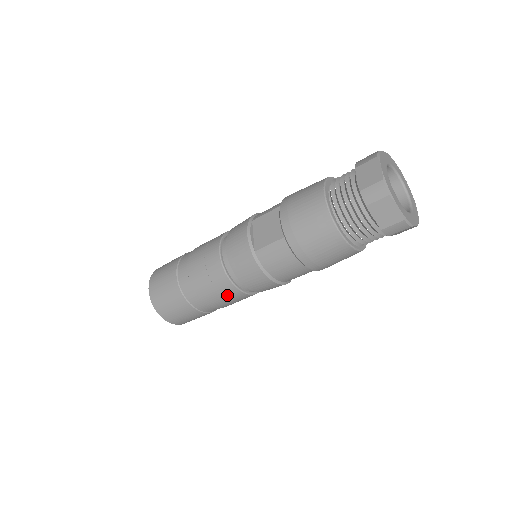
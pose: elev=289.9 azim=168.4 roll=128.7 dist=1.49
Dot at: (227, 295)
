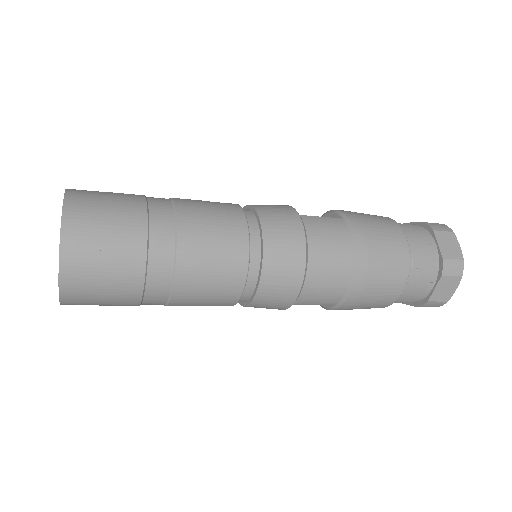
Dot at: (224, 246)
